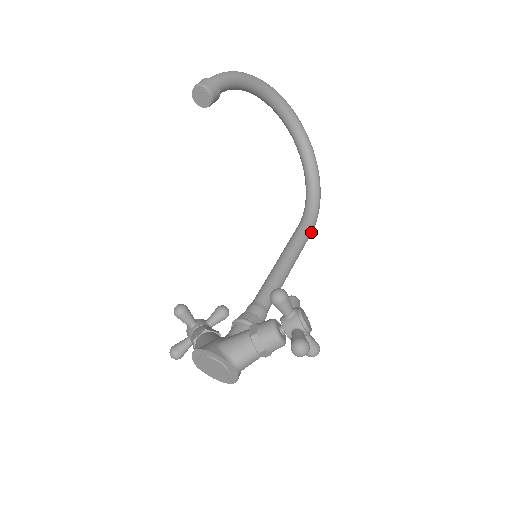
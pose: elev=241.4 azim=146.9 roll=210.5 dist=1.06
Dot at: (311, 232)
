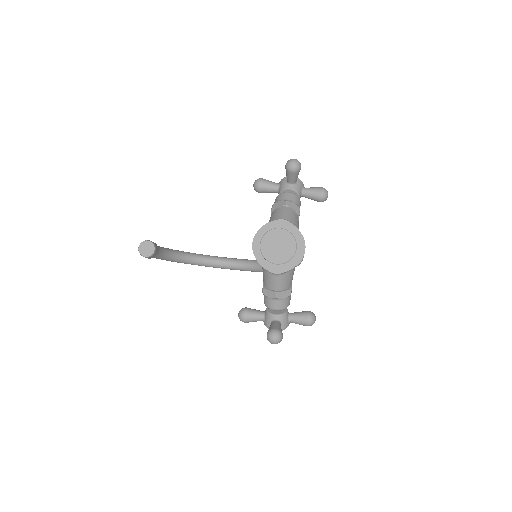
Dot at: occluded
